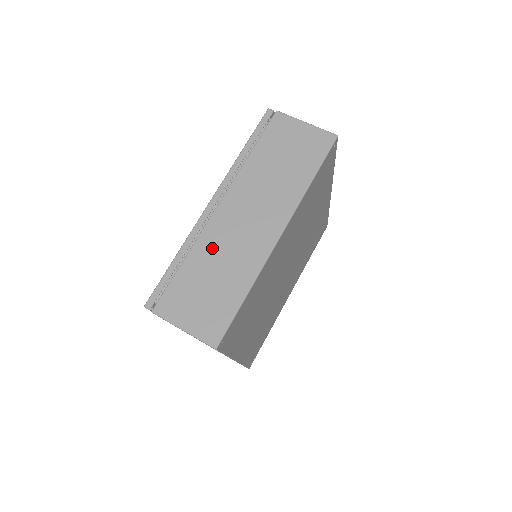
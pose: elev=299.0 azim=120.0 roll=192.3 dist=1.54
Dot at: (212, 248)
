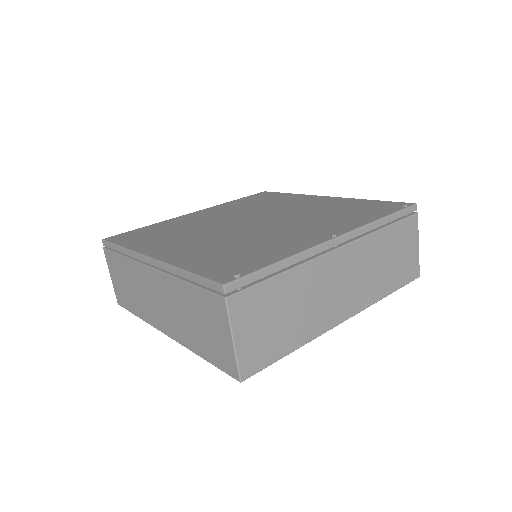
Dot at: (136, 277)
